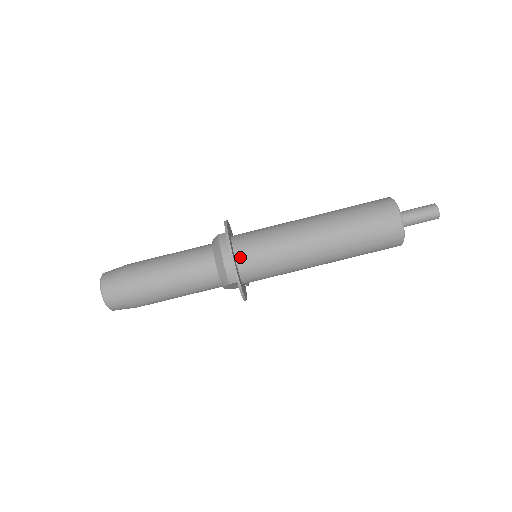
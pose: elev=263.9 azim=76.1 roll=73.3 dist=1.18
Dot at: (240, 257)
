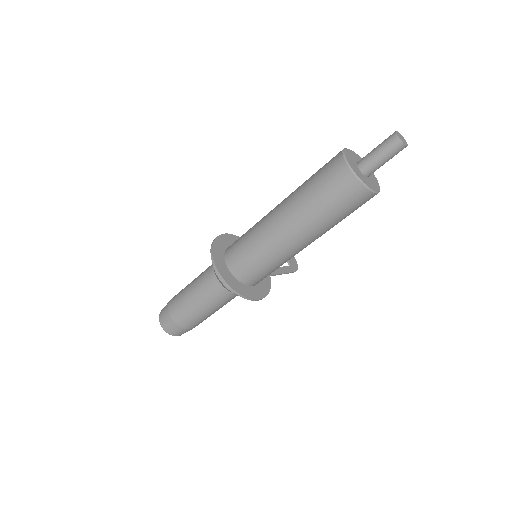
Dot at: (232, 267)
